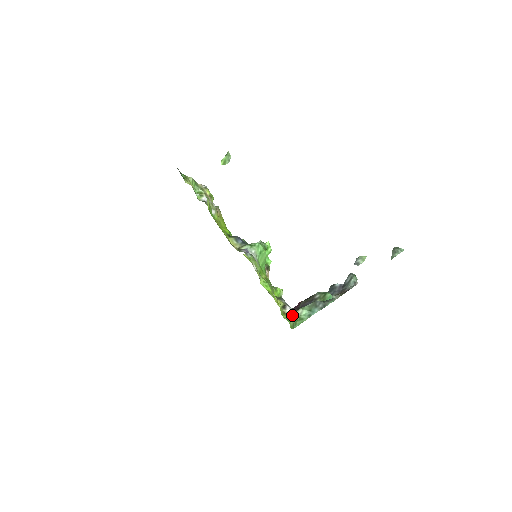
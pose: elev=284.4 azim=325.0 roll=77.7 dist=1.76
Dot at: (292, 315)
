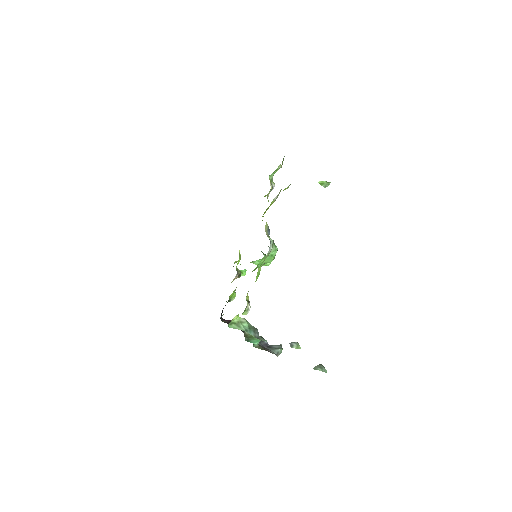
Dot at: (247, 313)
